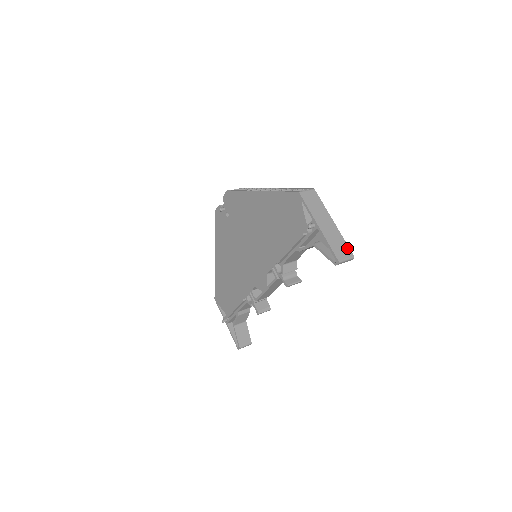
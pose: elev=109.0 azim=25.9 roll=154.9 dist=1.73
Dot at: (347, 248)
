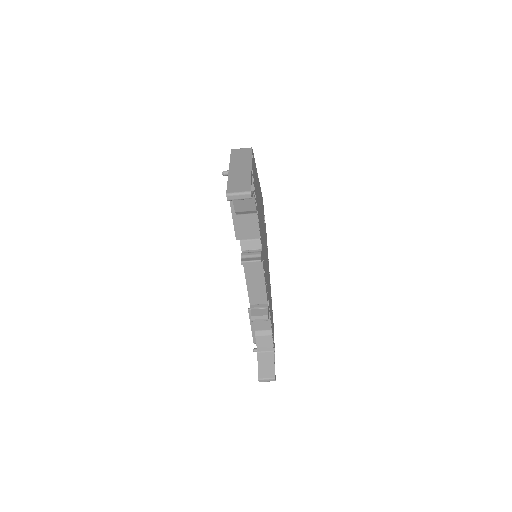
Dot at: (248, 185)
